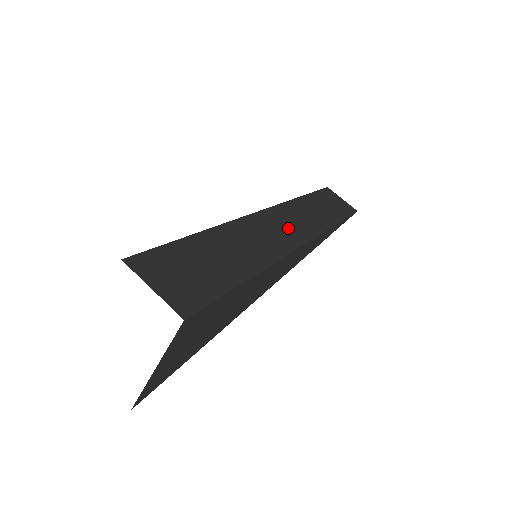
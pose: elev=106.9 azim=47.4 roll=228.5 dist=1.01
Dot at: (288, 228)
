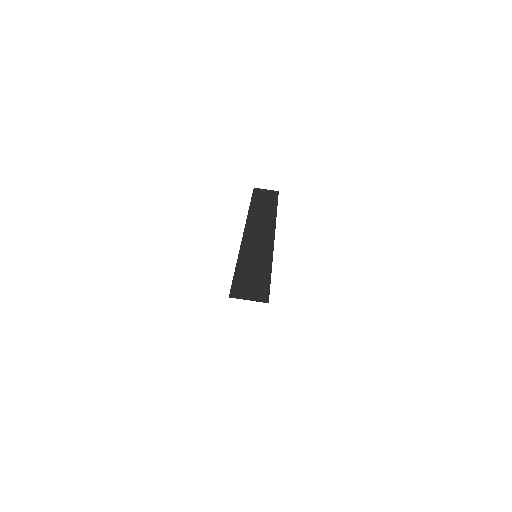
Dot at: (261, 232)
